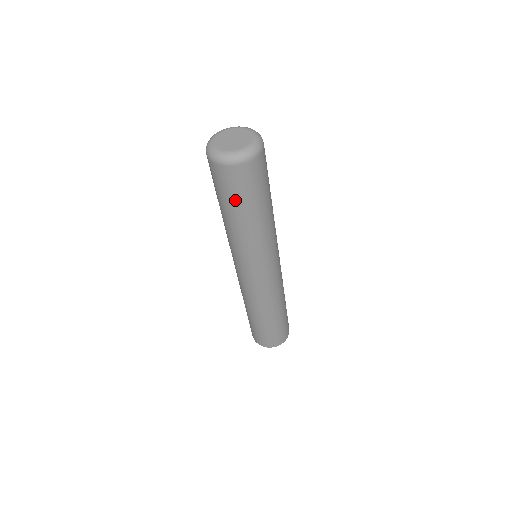
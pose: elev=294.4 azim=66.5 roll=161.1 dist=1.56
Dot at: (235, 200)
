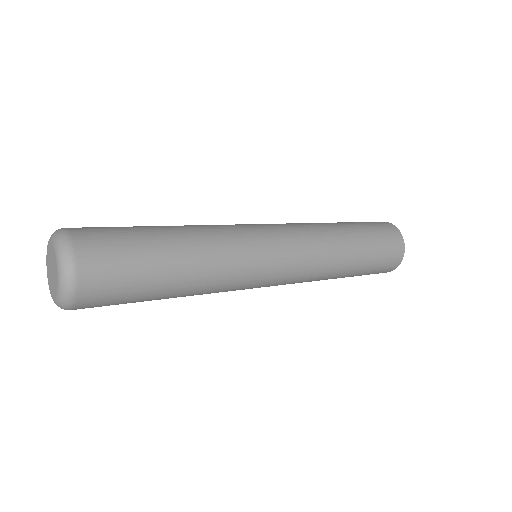
Dot at: (136, 299)
